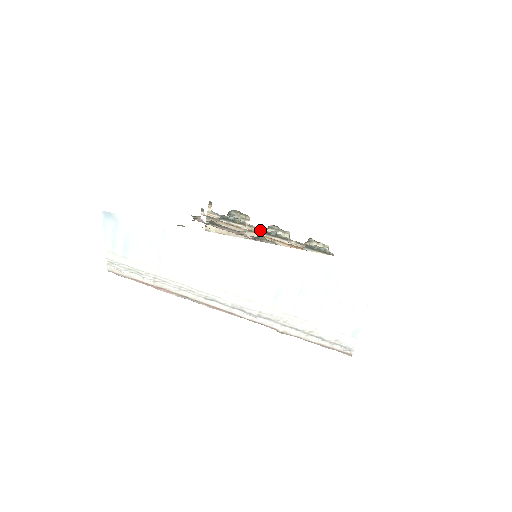
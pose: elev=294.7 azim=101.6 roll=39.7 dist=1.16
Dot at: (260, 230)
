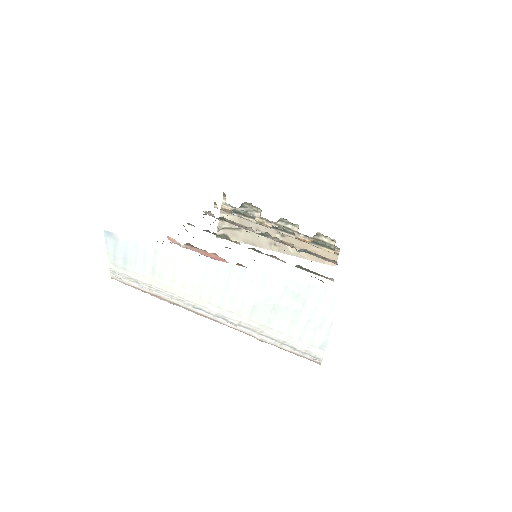
Dot at: (271, 222)
